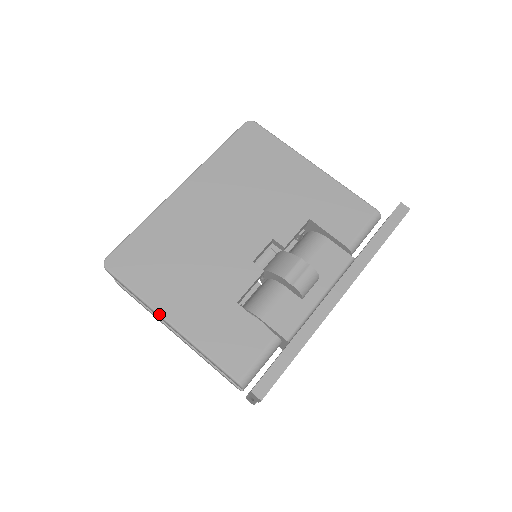
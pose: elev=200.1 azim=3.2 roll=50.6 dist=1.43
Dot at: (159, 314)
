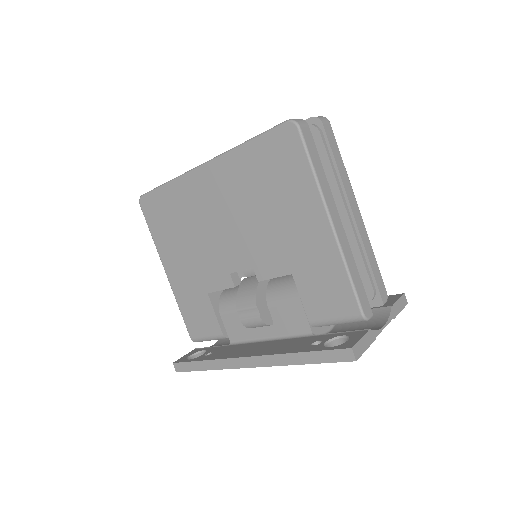
Dot at: occluded
